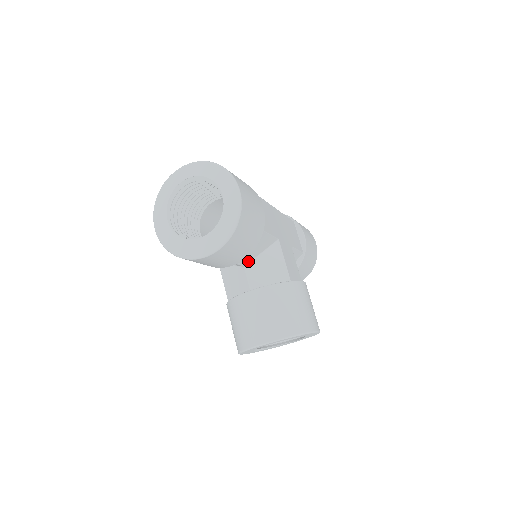
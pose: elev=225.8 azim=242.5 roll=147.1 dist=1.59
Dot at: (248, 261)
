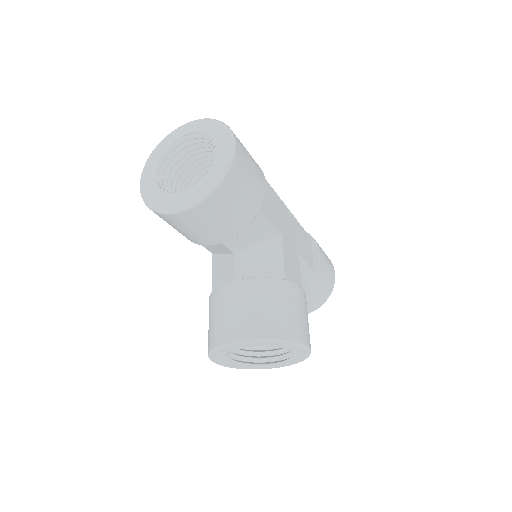
Dot at: (240, 248)
